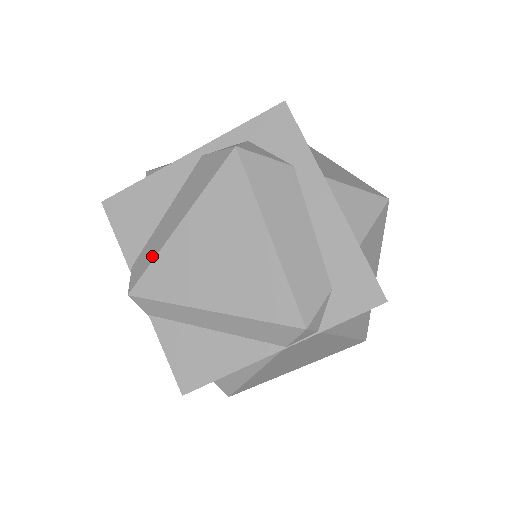
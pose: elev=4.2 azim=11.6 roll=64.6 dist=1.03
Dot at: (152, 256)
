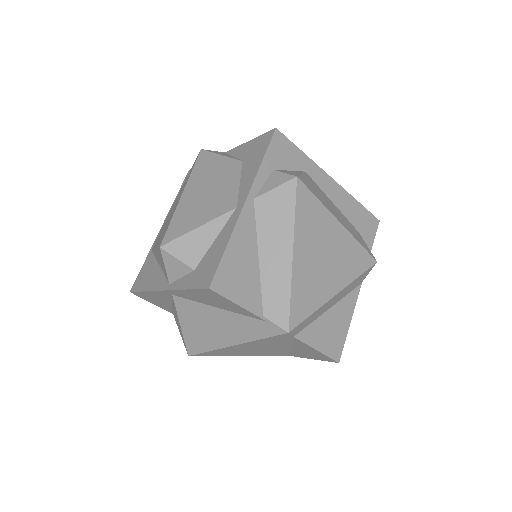
Dot at: (286, 292)
